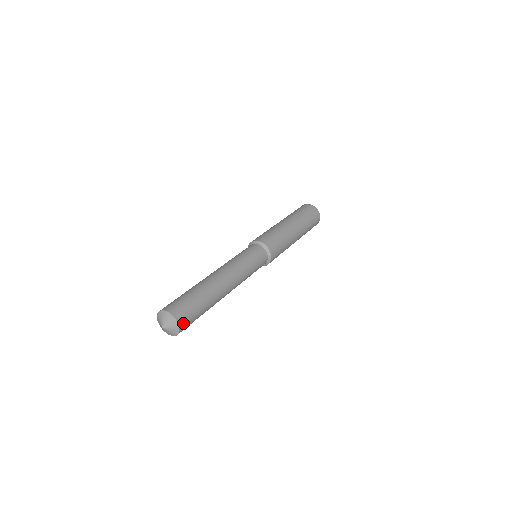
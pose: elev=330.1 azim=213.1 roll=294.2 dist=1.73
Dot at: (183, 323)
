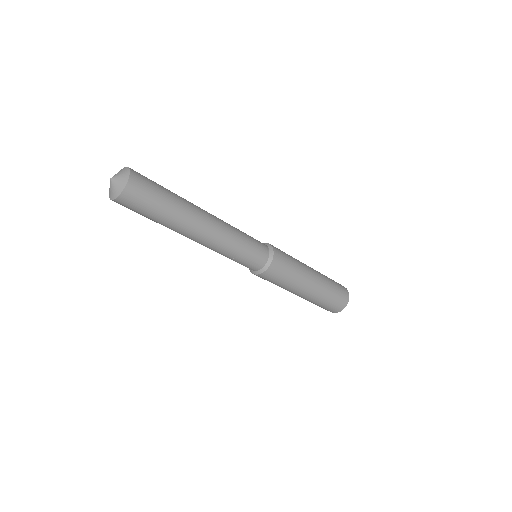
Dot at: (134, 171)
